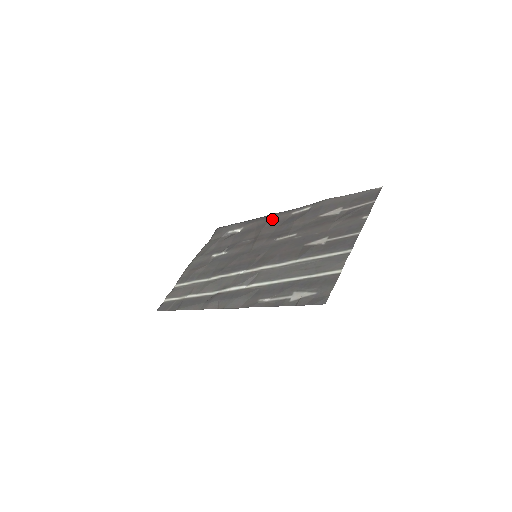
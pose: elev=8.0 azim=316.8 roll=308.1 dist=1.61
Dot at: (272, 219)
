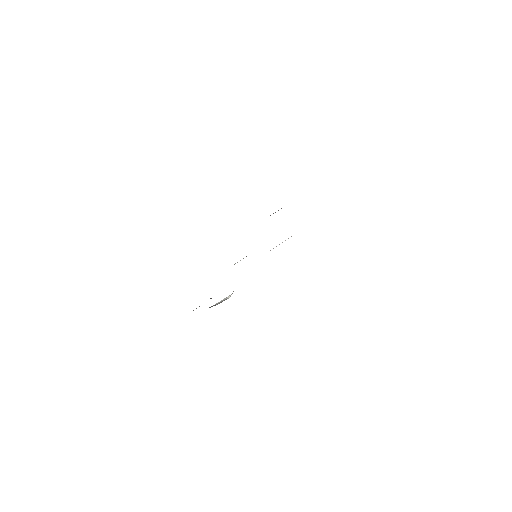
Dot at: occluded
